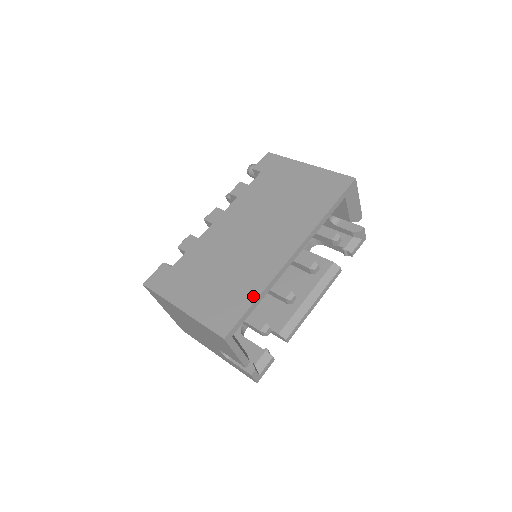
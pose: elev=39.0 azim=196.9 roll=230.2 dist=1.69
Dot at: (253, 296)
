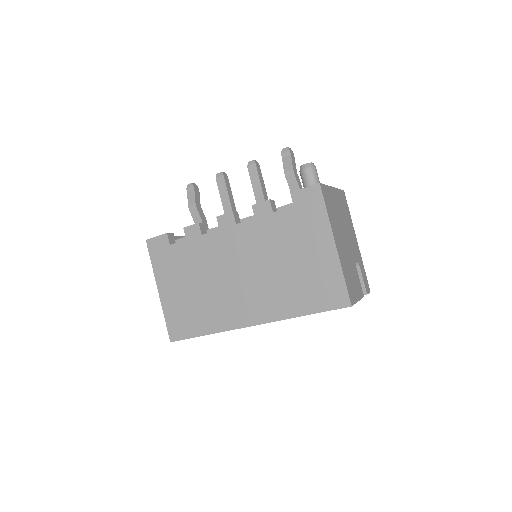
Dot at: (203, 331)
